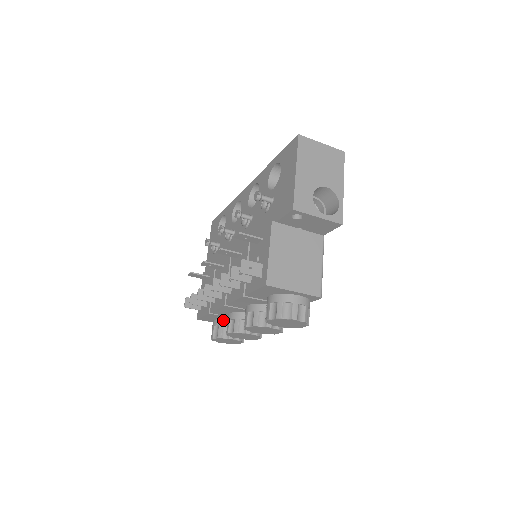
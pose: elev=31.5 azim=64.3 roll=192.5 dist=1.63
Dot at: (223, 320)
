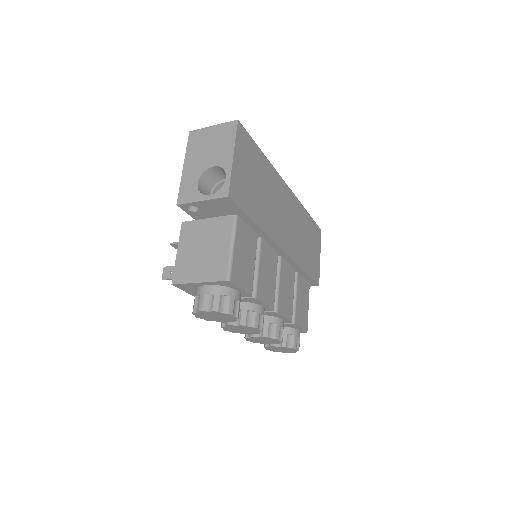
Dot at: occluded
